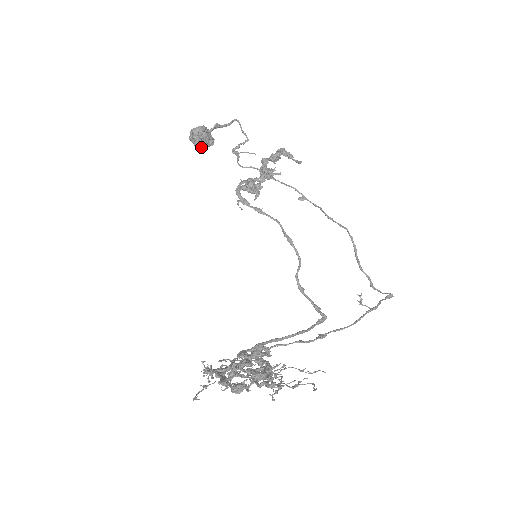
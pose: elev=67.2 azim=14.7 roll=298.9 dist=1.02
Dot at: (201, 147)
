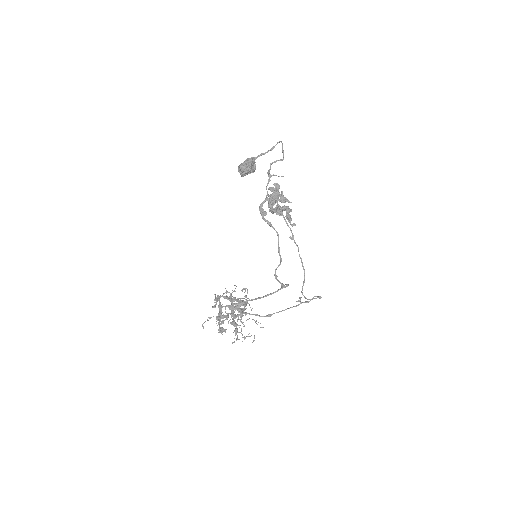
Dot at: occluded
